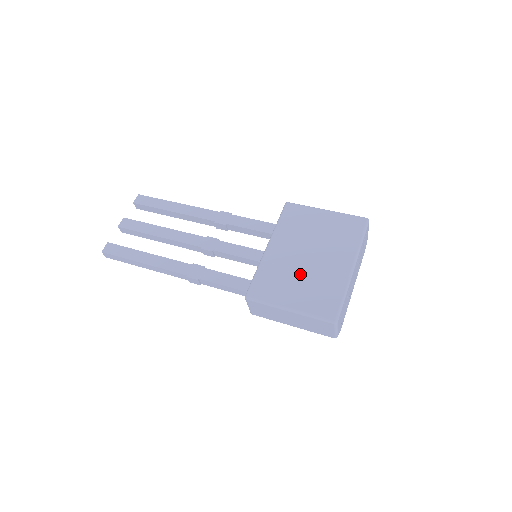
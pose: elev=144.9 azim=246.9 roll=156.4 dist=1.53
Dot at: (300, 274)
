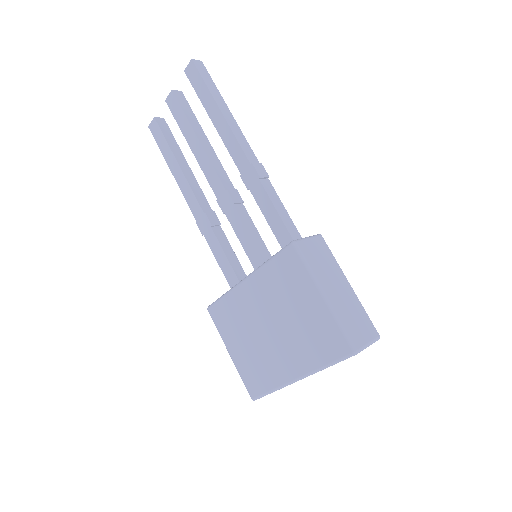
Dot at: (253, 336)
